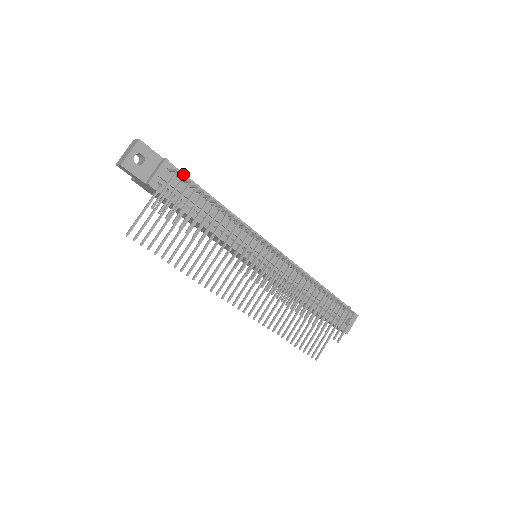
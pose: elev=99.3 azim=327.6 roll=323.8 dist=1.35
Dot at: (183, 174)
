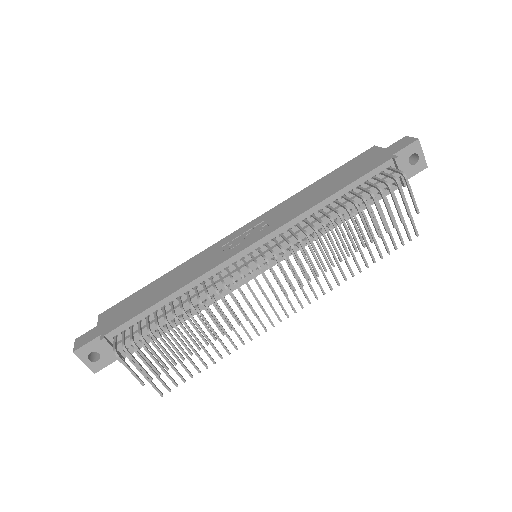
Dot at: (124, 324)
